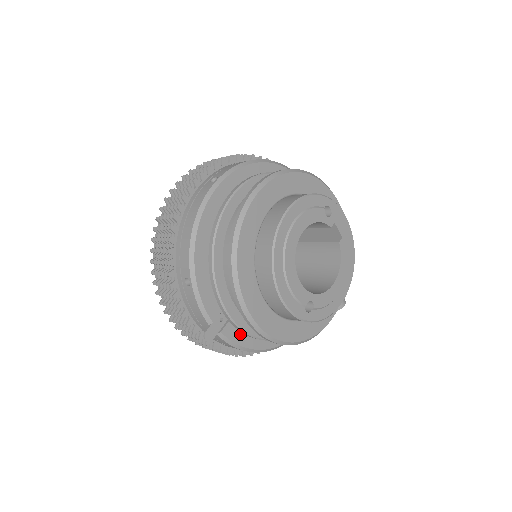
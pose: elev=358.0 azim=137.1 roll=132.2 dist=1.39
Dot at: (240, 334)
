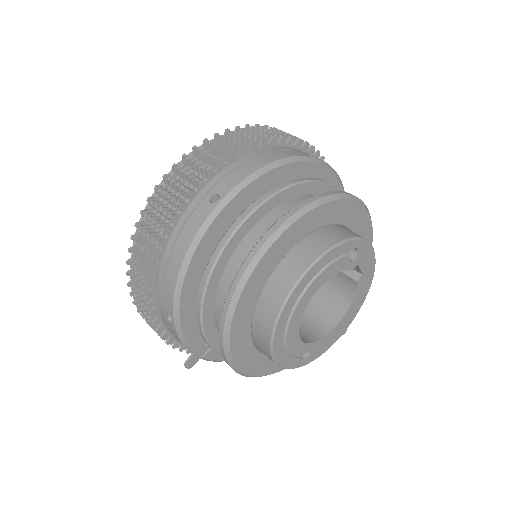
Dot at: occluded
